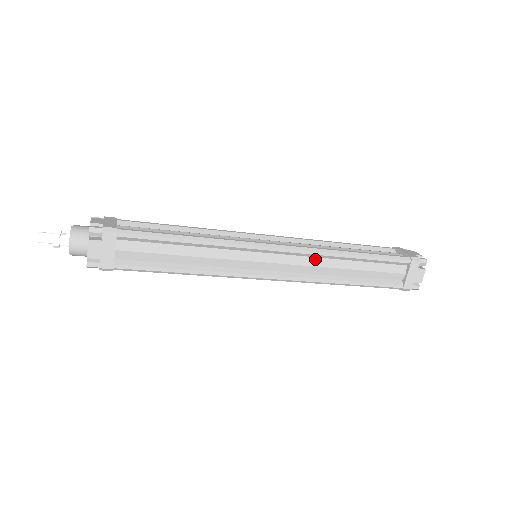
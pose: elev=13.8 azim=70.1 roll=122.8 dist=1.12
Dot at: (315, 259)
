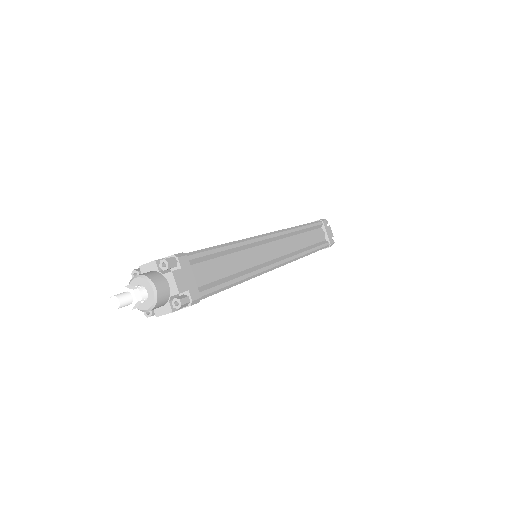
Dot at: (289, 238)
